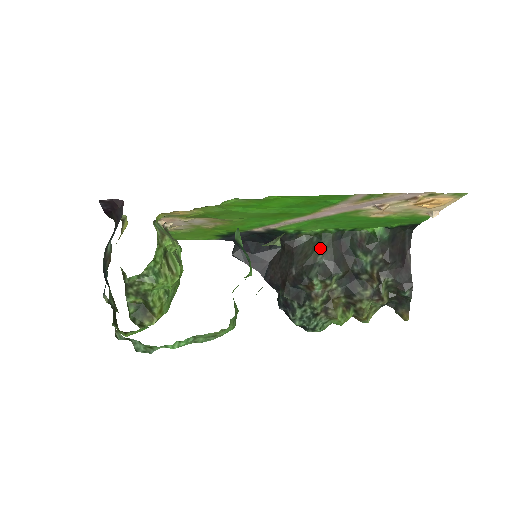
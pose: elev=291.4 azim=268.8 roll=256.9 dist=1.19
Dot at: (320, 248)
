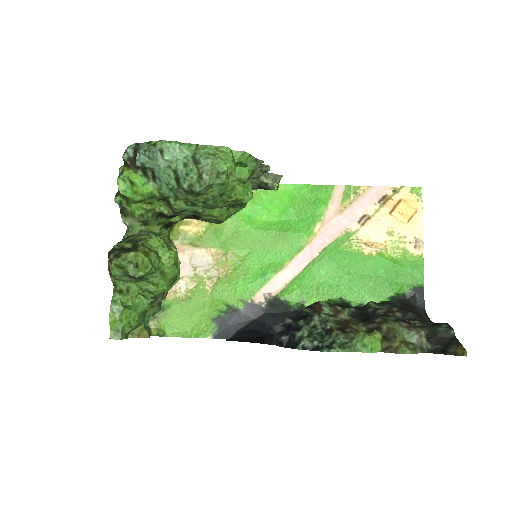
Dot at: occluded
